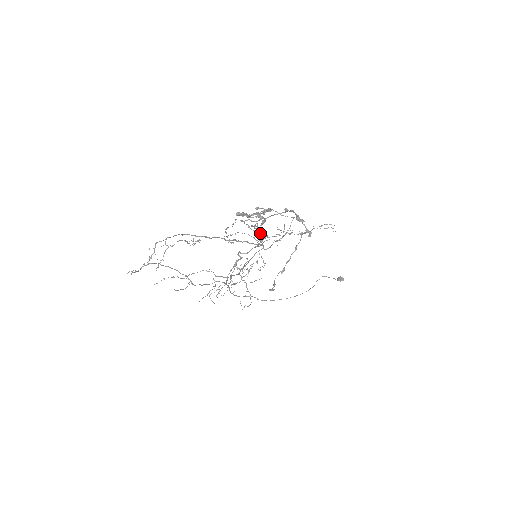
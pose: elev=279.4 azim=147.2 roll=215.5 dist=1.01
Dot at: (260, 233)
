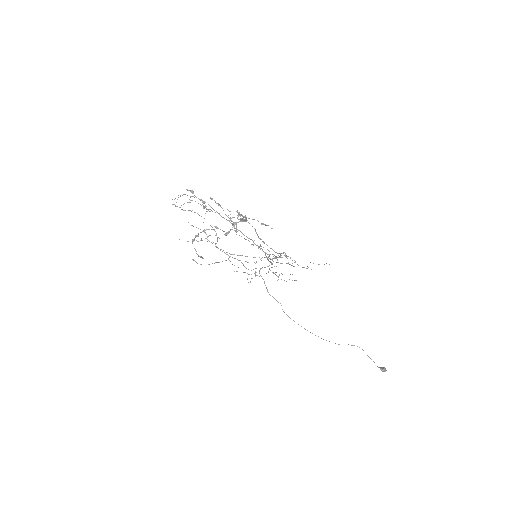
Dot at: (263, 241)
